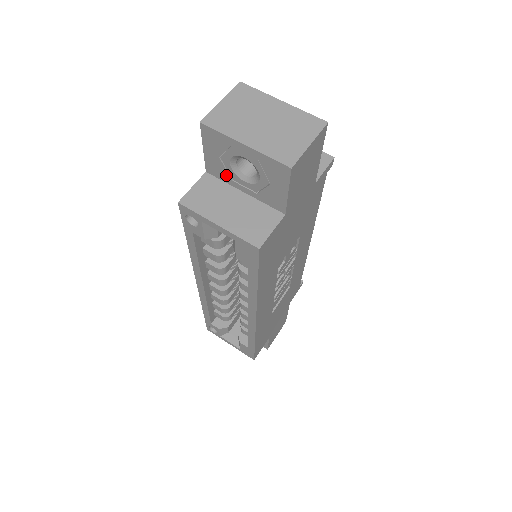
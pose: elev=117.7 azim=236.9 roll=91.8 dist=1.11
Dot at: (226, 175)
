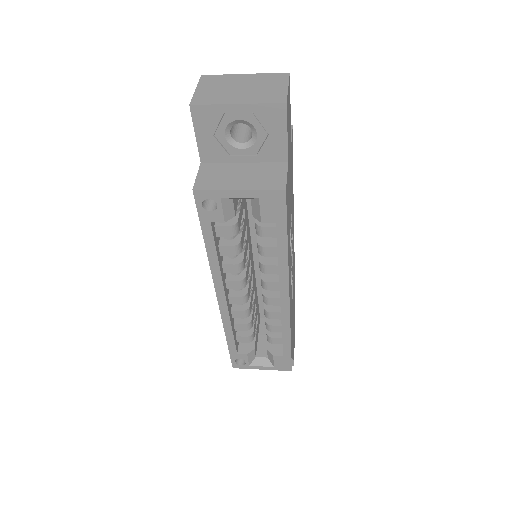
Dot at: (222, 153)
